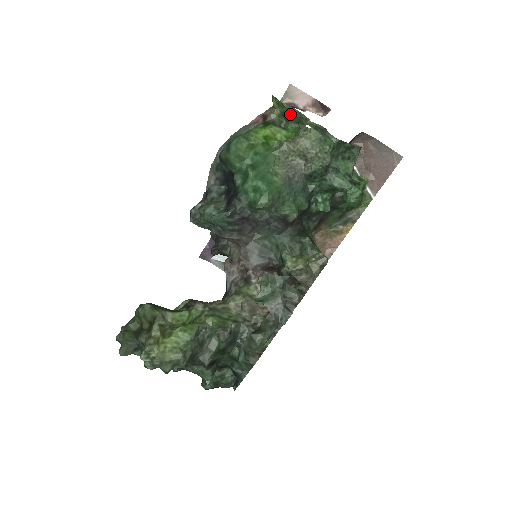
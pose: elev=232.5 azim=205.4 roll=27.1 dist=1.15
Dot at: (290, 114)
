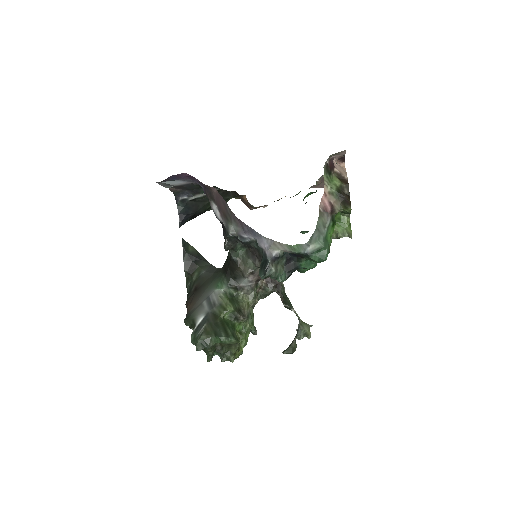
Dot at: (346, 213)
